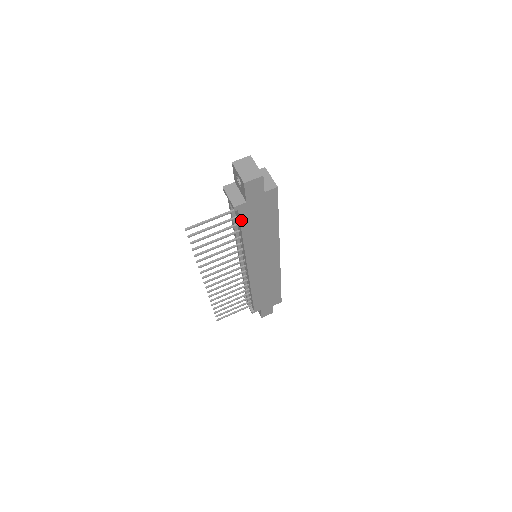
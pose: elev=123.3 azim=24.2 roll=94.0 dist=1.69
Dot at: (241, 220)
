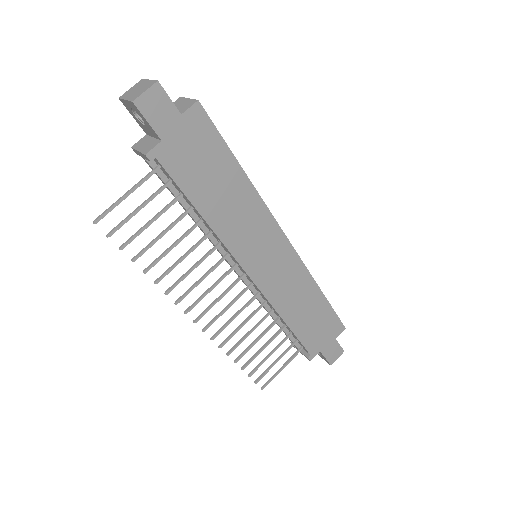
Dot at: (175, 179)
